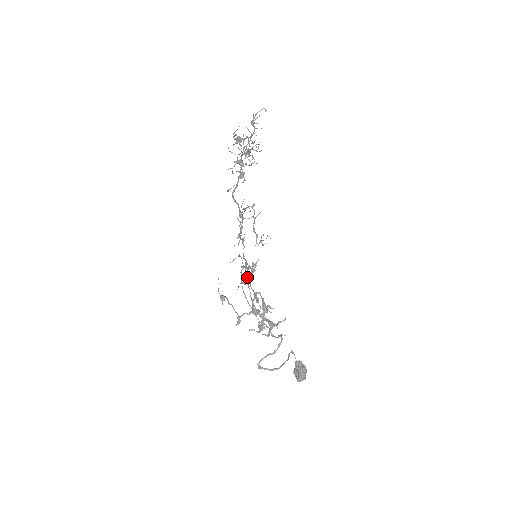
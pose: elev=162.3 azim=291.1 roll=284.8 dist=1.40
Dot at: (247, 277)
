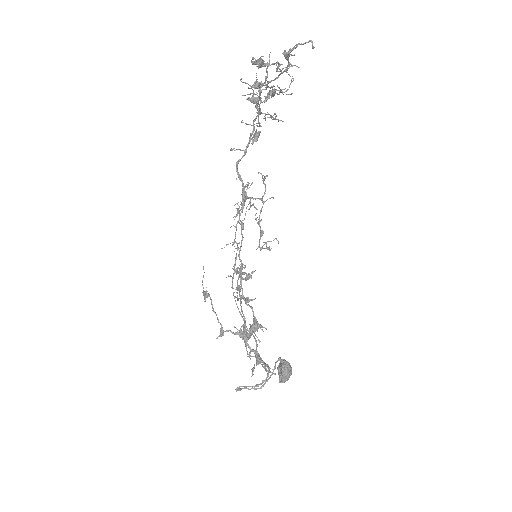
Dot at: (240, 282)
